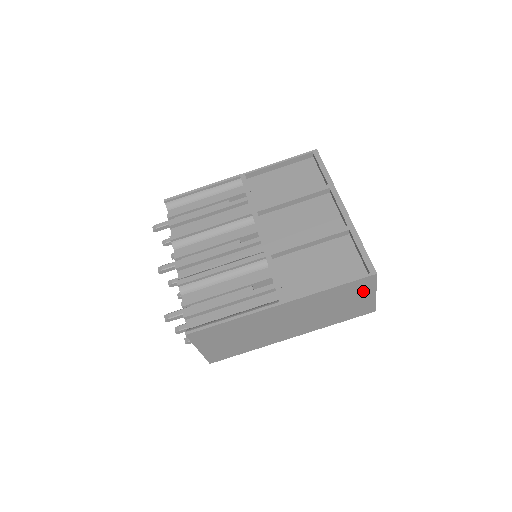
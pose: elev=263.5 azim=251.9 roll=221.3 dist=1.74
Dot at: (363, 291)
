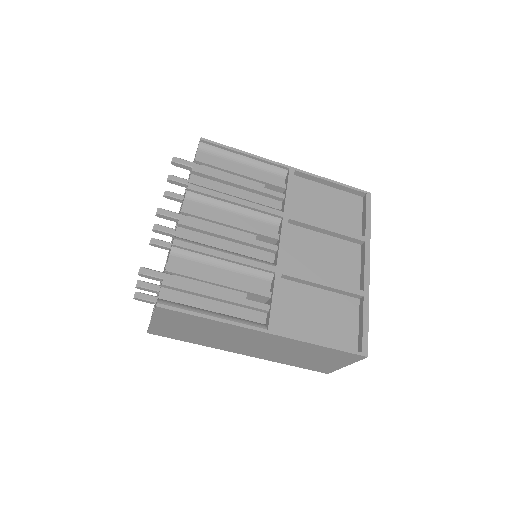
Dot at: (340, 360)
